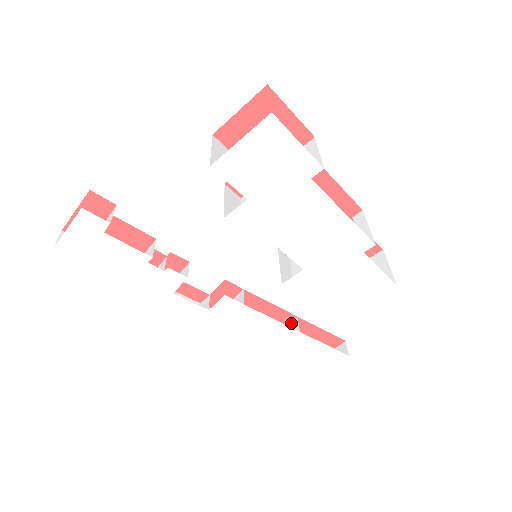
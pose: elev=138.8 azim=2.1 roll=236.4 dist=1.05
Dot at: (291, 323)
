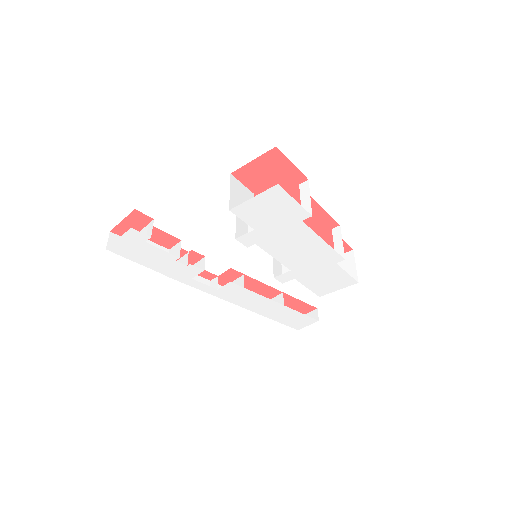
Dot at: (278, 296)
